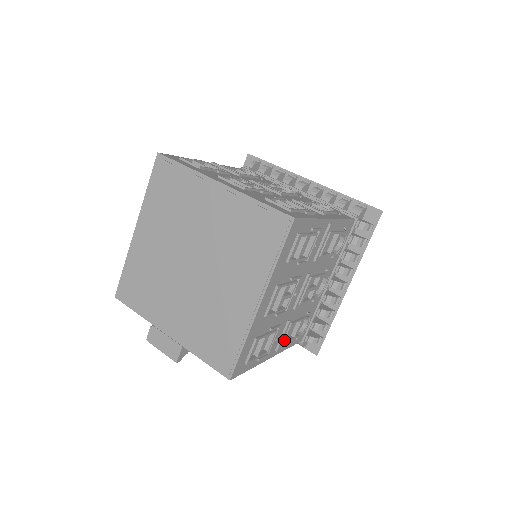
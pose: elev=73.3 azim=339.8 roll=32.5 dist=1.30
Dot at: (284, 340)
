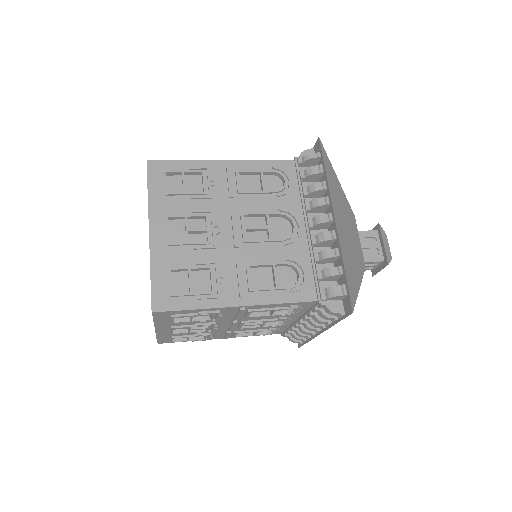
Dot at: (232, 336)
